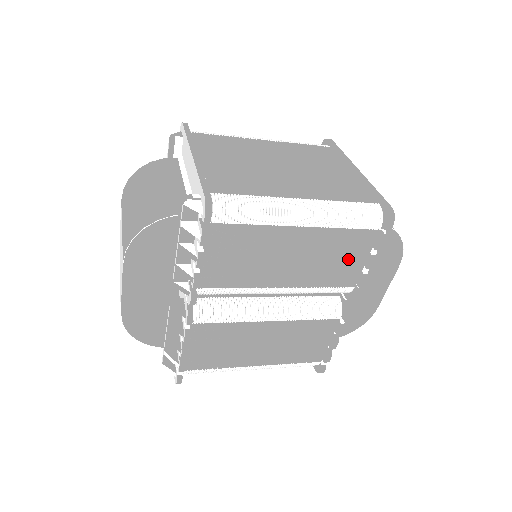
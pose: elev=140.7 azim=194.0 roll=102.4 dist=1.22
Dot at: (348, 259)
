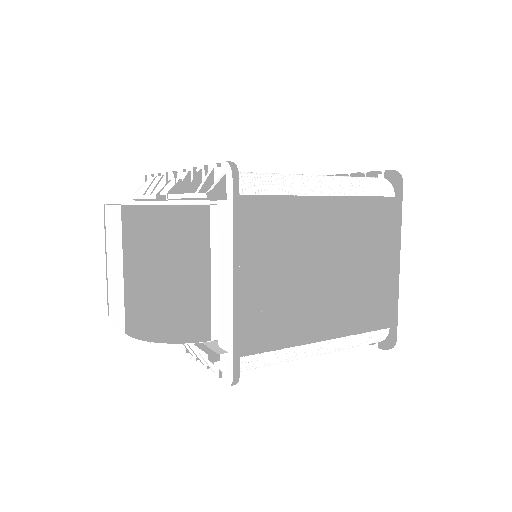
Dot at: occluded
